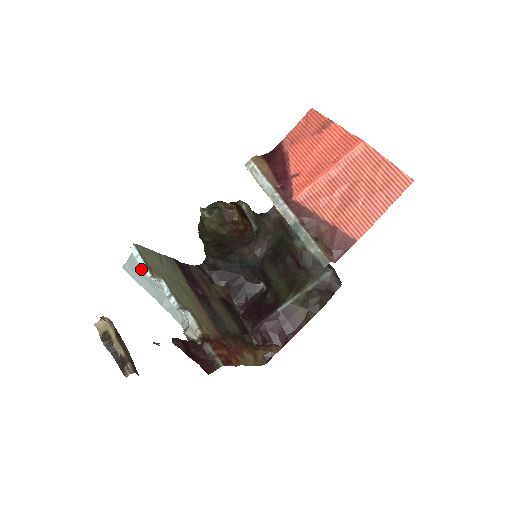
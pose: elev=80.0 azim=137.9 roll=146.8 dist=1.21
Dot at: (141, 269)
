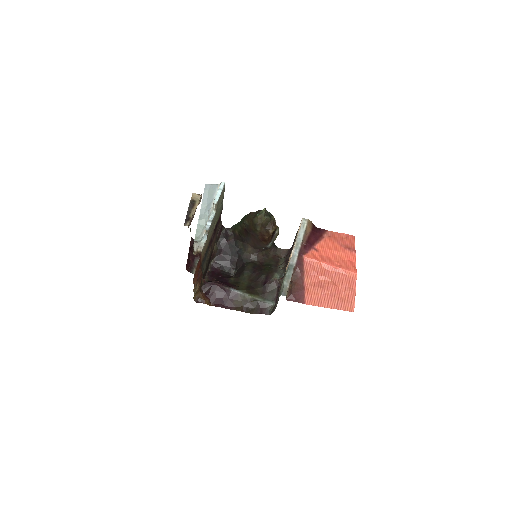
Dot at: (212, 195)
